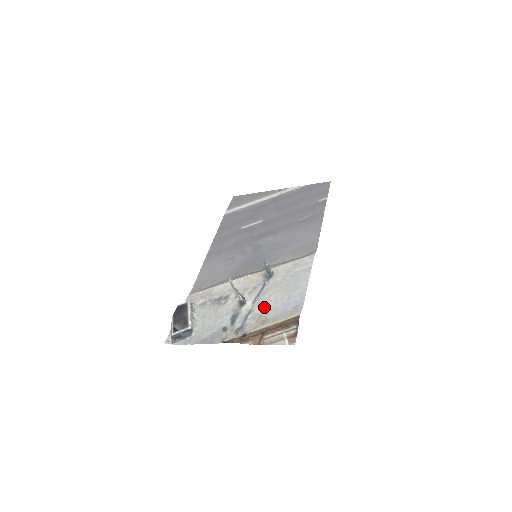
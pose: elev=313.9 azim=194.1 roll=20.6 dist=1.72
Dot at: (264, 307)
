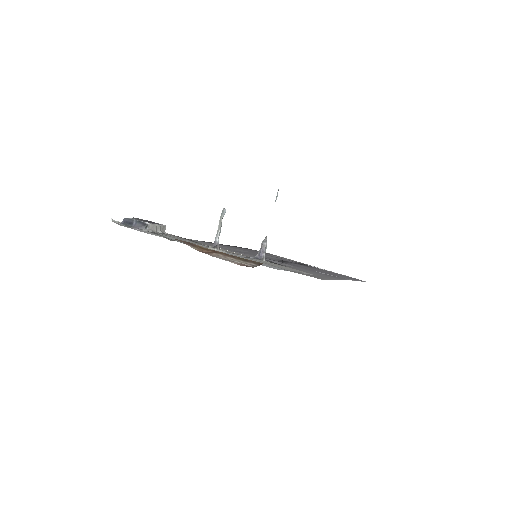
Dot at: (233, 255)
